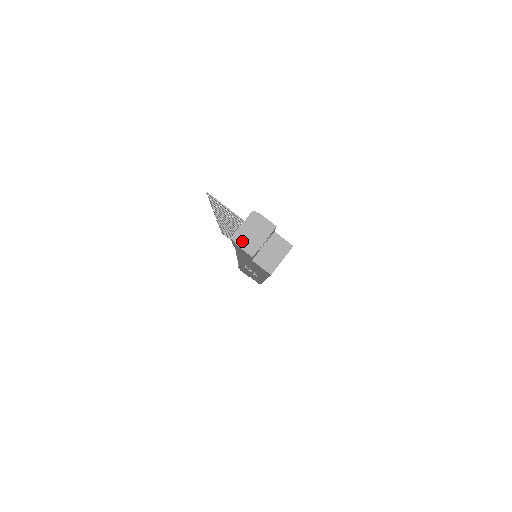
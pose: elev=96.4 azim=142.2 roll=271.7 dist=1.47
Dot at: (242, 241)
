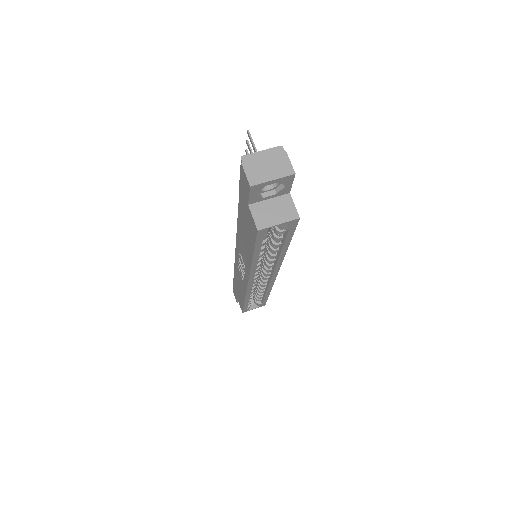
Dot at: (251, 165)
